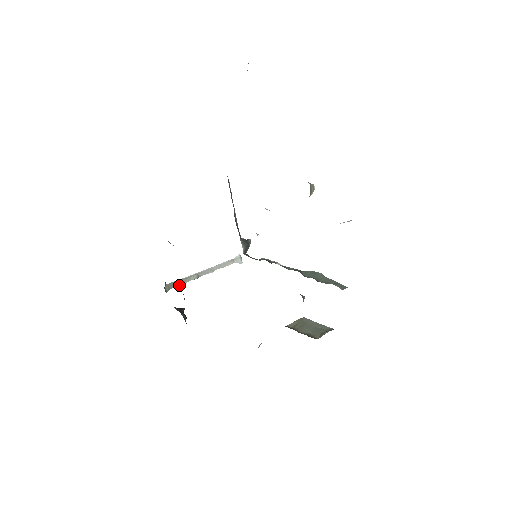
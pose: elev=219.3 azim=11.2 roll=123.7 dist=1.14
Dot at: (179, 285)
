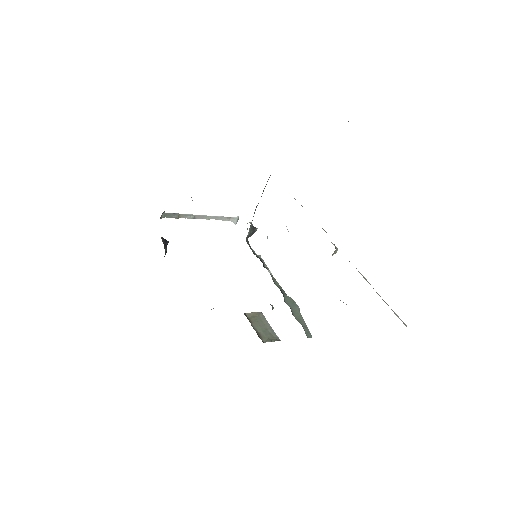
Dot at: (174, 217)
